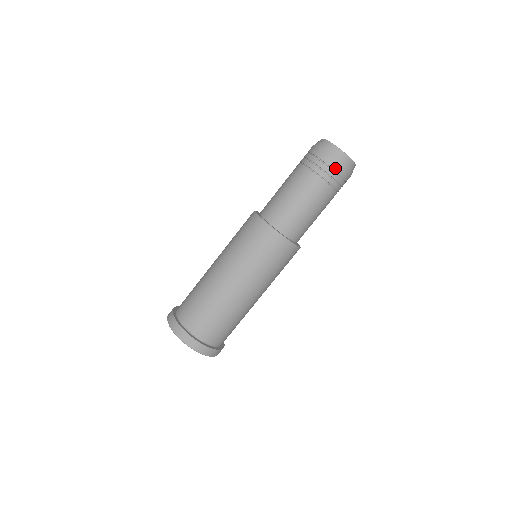
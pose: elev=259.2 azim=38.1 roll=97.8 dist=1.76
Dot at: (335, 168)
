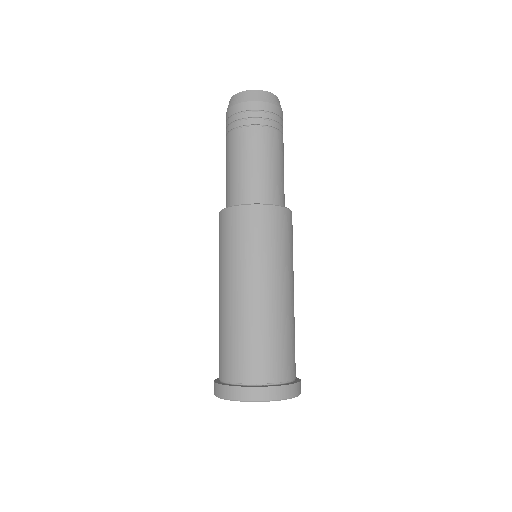
Dot at: (272, 110)
